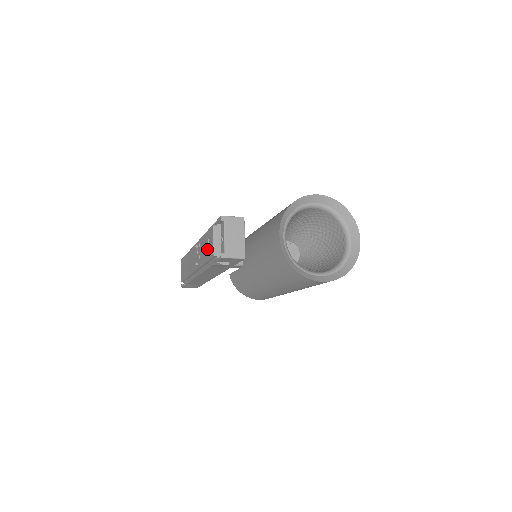
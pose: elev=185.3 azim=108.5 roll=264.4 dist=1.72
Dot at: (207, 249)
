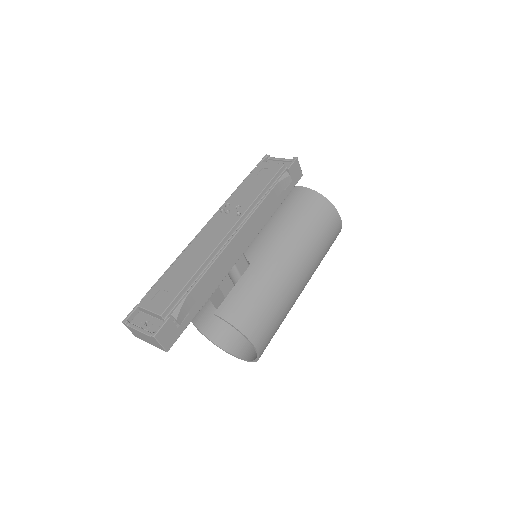
Dot at: (261, 179)
